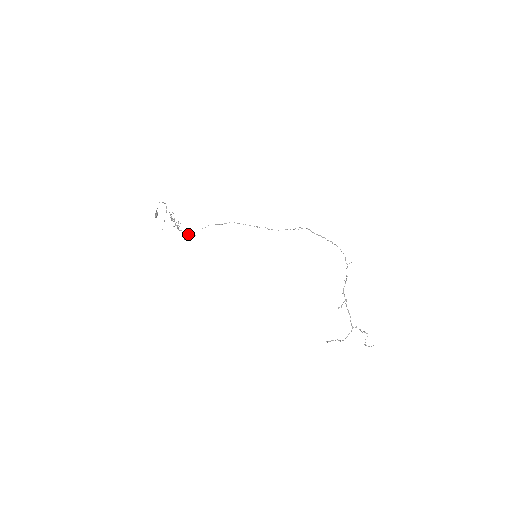
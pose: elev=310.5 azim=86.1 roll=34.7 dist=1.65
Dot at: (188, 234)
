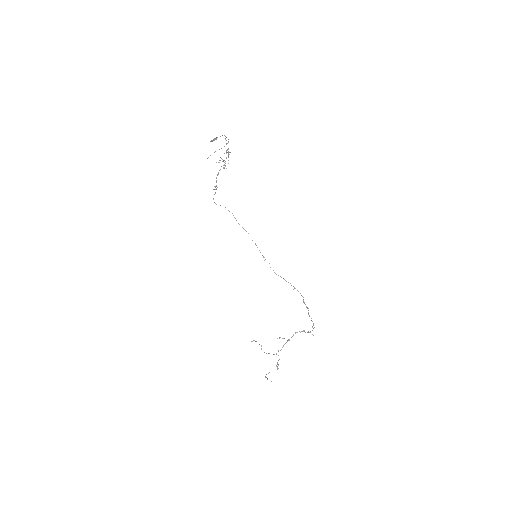
Dot at: occluded
